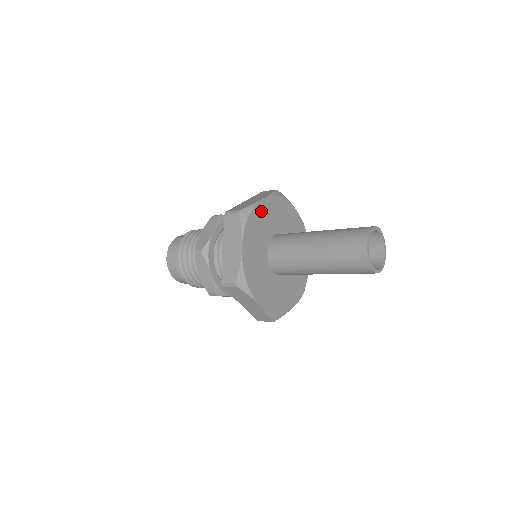
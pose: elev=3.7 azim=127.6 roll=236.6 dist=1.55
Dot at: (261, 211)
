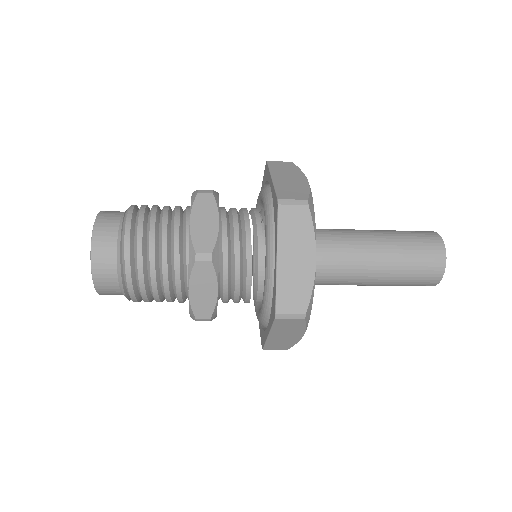
Dot at: occluded
